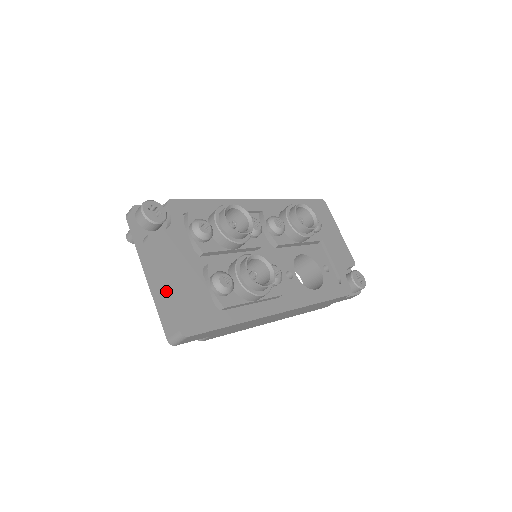
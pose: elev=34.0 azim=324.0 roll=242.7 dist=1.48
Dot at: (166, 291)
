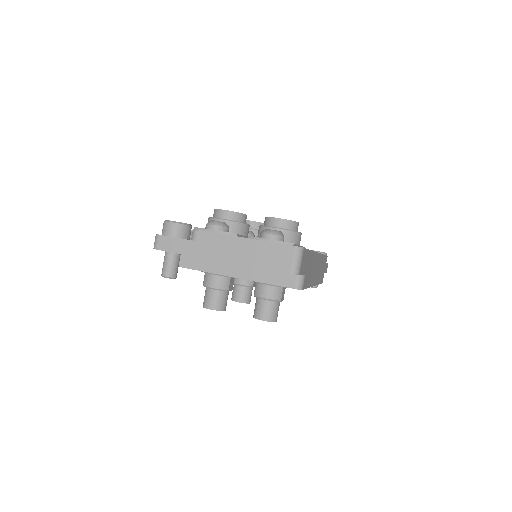
Dot at: (253, 239)
